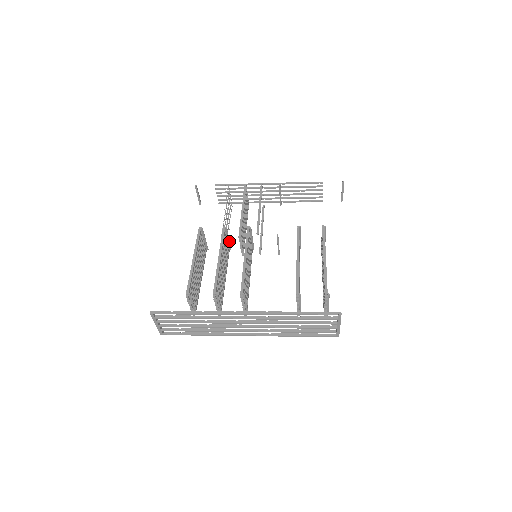
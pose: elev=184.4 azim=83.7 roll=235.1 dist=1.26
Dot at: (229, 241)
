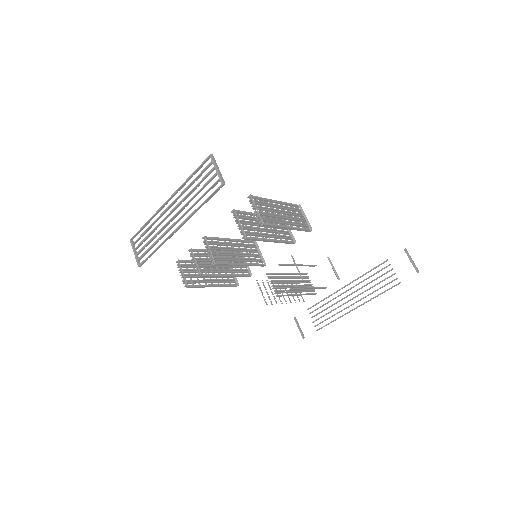
Dot at: (248, 266)
